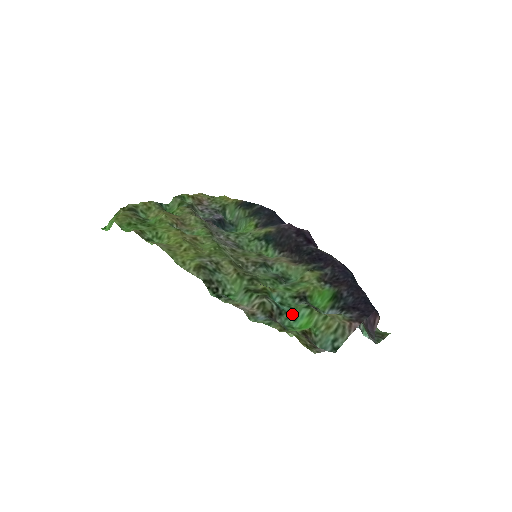
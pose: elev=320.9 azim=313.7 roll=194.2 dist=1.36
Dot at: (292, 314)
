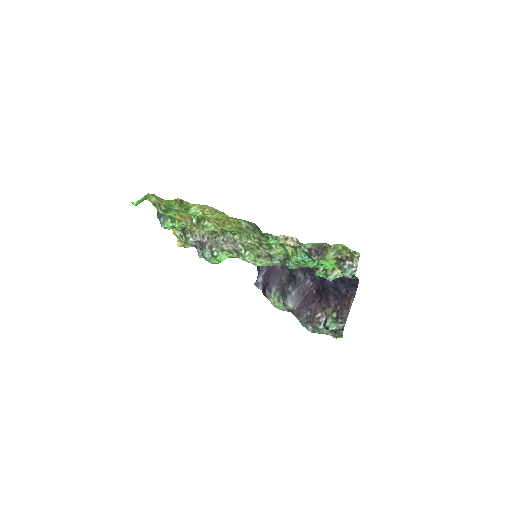
Dot at: occluded
